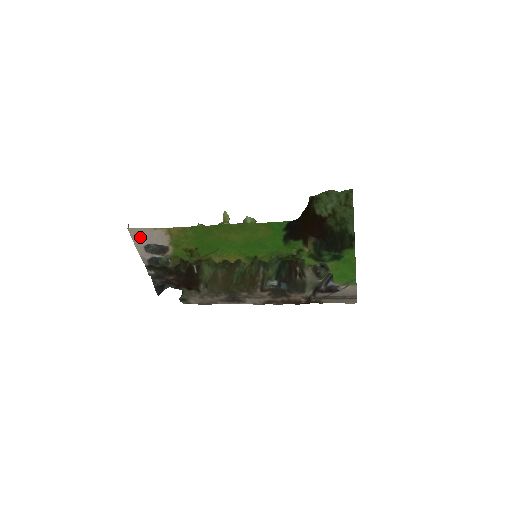
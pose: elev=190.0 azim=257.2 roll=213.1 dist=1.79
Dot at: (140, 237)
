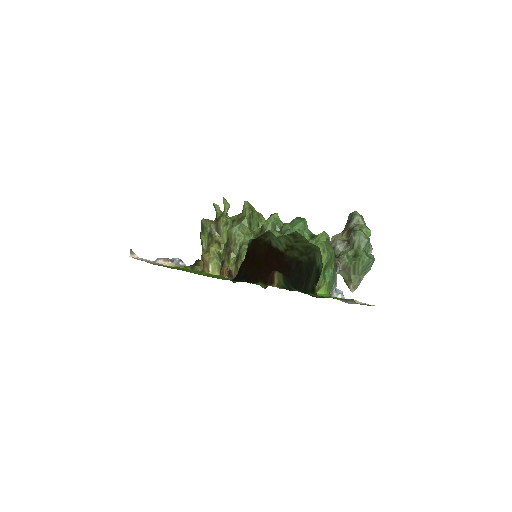
Dot at: occluded
